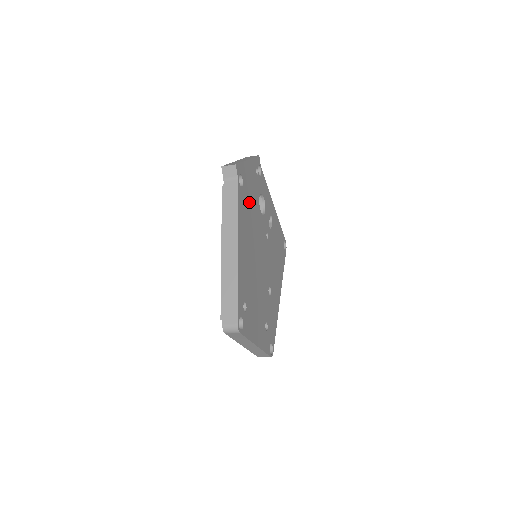
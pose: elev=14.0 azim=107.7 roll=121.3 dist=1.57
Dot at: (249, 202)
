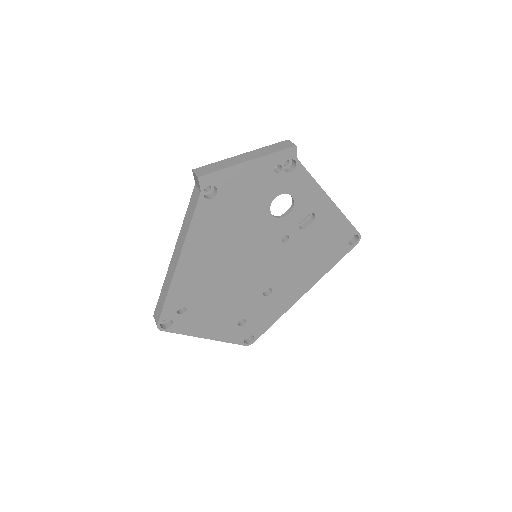
Dot at: (233, 211)
